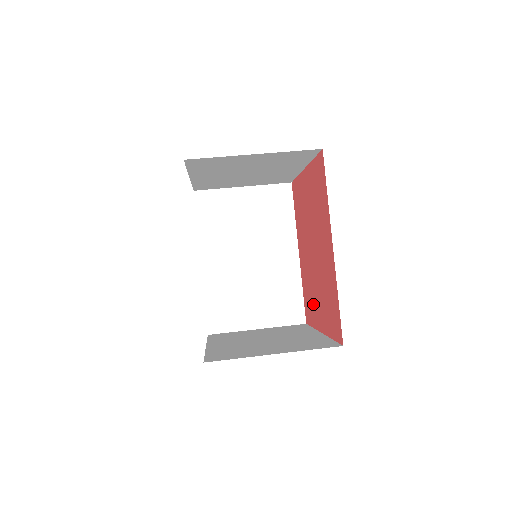
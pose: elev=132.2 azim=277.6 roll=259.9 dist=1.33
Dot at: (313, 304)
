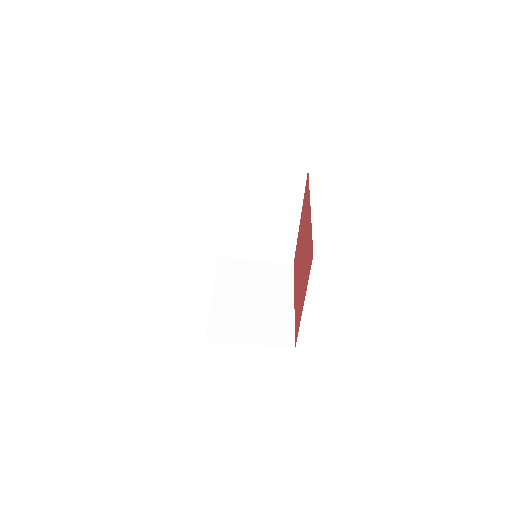
Dot at: (296, 275)
